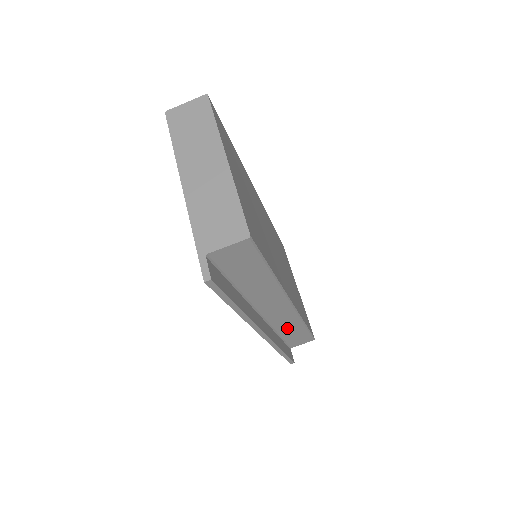
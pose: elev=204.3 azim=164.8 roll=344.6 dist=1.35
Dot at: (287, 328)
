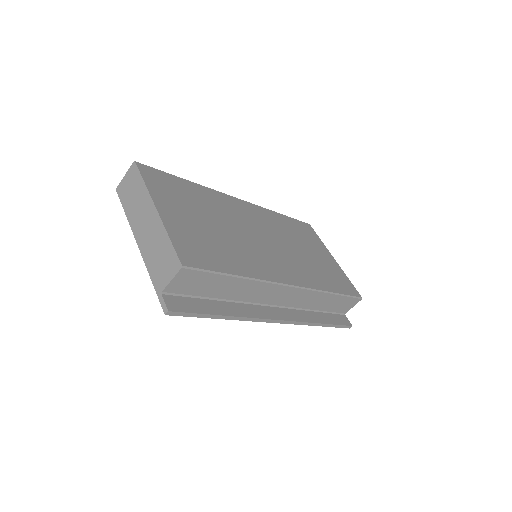
Dot at: (316, 303)
